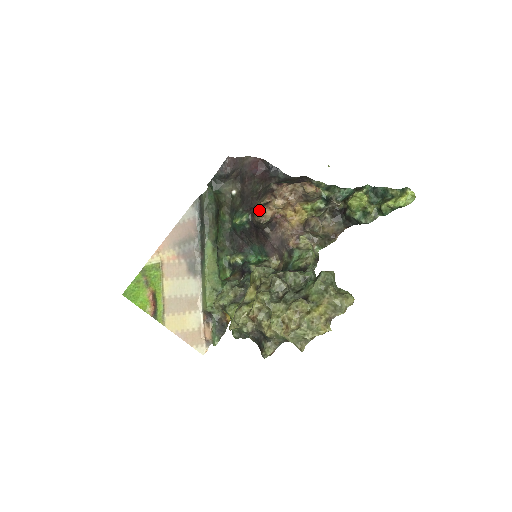
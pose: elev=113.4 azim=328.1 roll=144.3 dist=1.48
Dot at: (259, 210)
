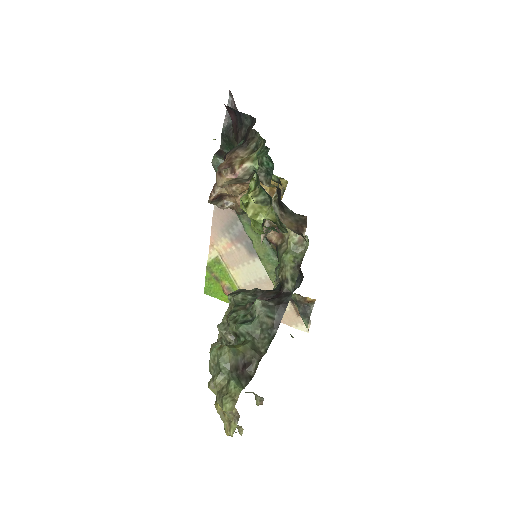
Dot at: (219, 207)
